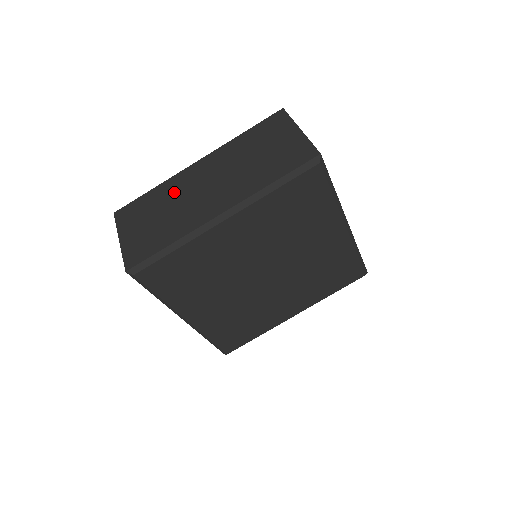
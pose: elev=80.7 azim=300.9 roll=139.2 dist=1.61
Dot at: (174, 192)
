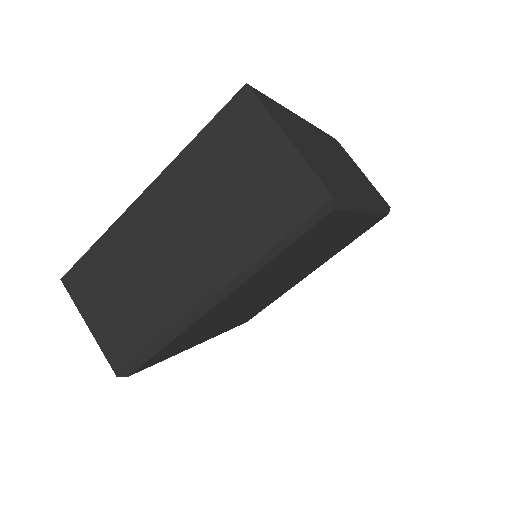
Dot at: (129, 252)
